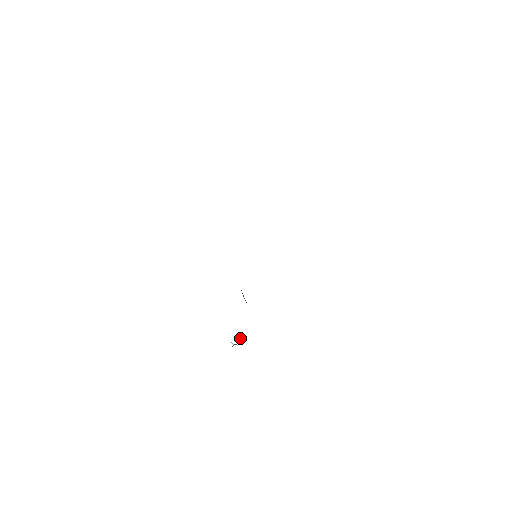
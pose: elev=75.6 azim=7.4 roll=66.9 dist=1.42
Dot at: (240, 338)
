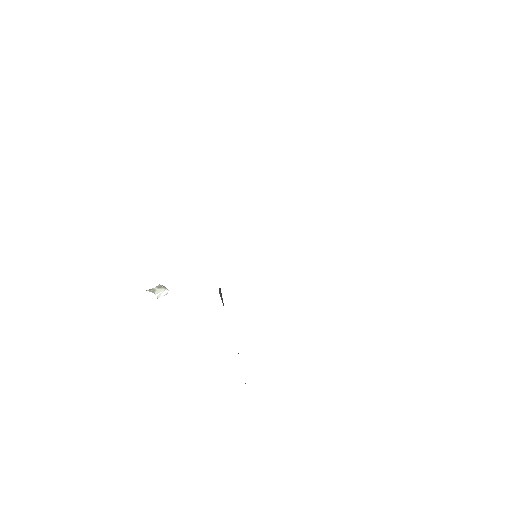
Dot at: (165, 290)
